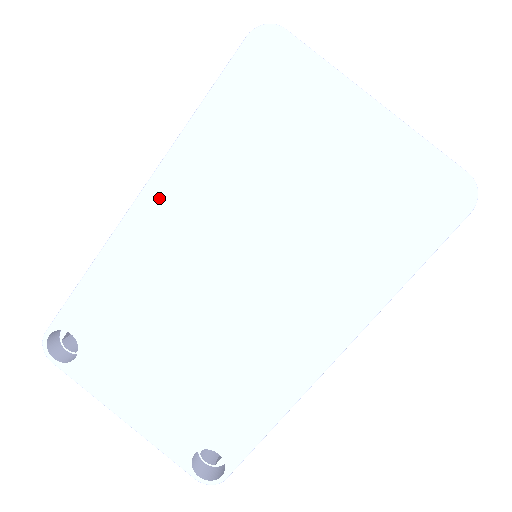
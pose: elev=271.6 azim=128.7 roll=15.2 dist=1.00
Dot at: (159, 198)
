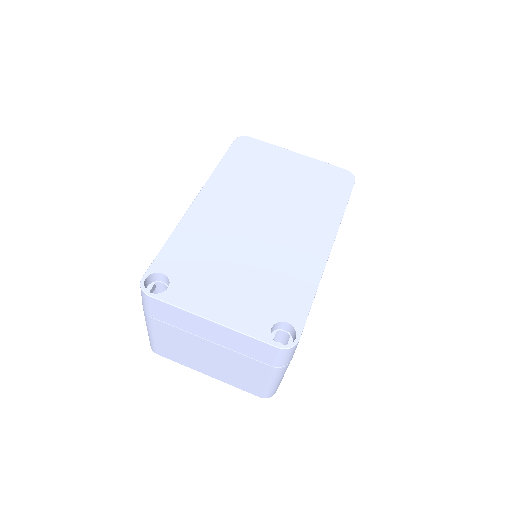
Dot at: (208, 197)
